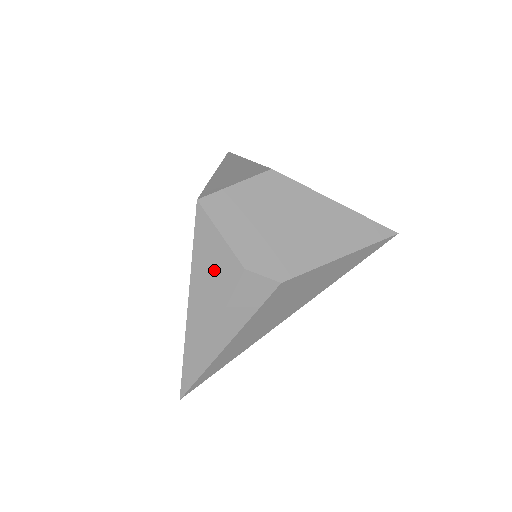
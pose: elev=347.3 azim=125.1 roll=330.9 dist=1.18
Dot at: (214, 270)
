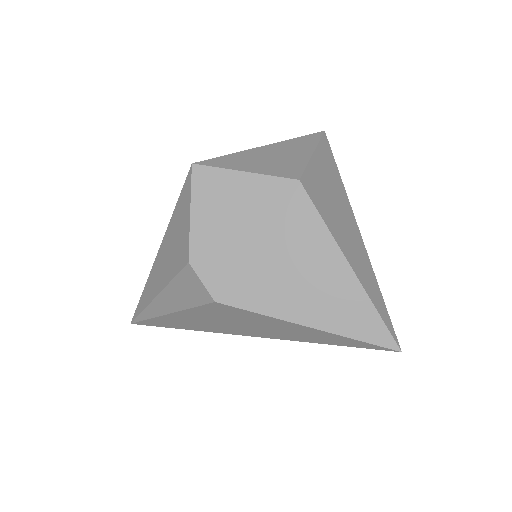
Dot at: (176, 242)
